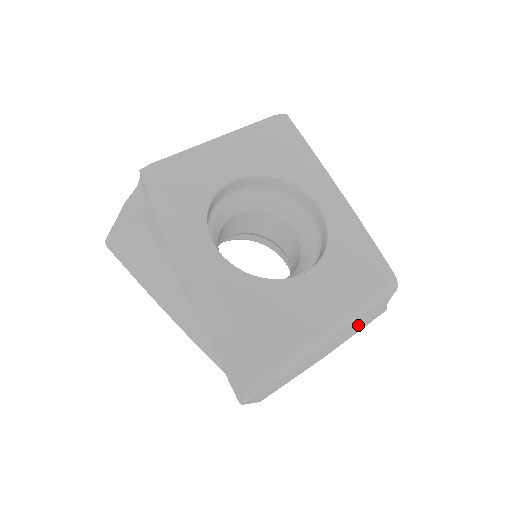
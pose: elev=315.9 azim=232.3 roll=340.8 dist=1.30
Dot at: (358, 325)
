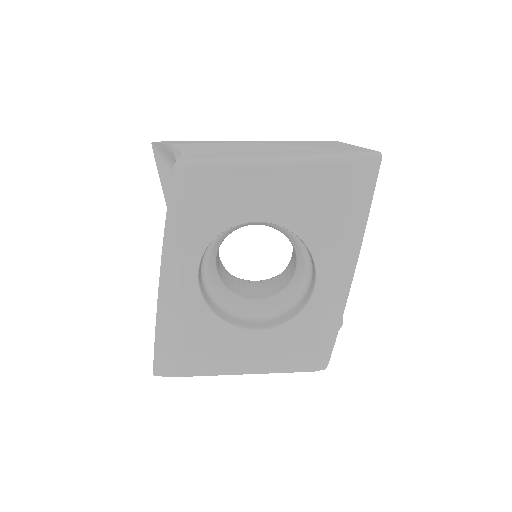
Dot at: occluded
